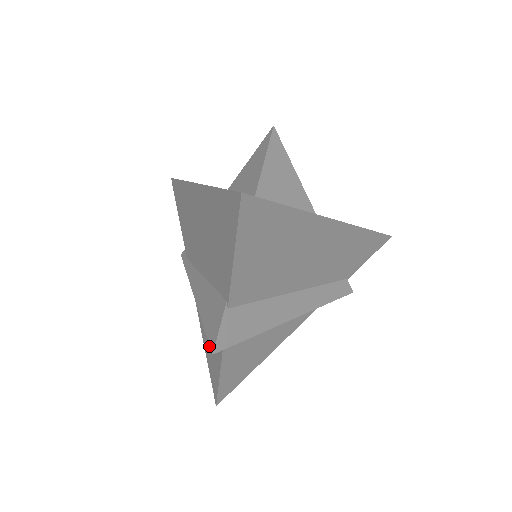
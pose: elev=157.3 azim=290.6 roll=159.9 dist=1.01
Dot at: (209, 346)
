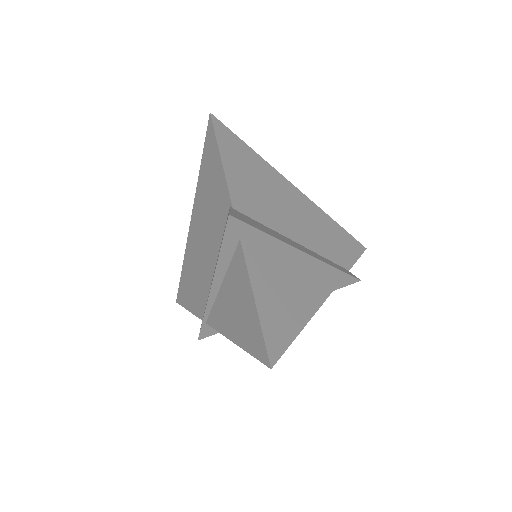
Dot at: (240, 319)
